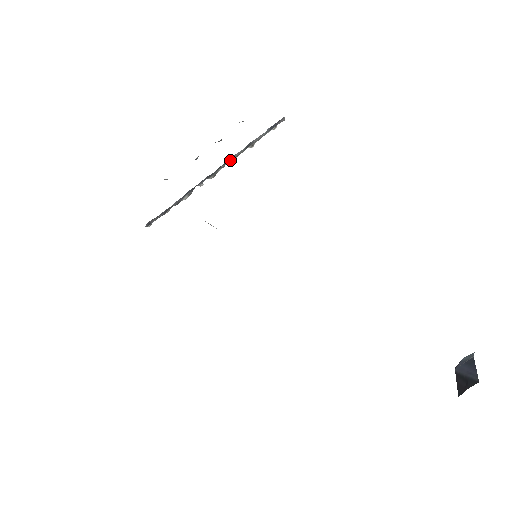
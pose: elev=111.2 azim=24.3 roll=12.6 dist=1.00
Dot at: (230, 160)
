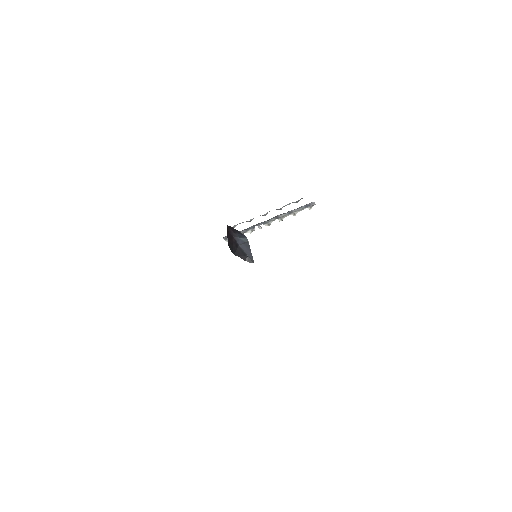
Dot at: (278, 218)
